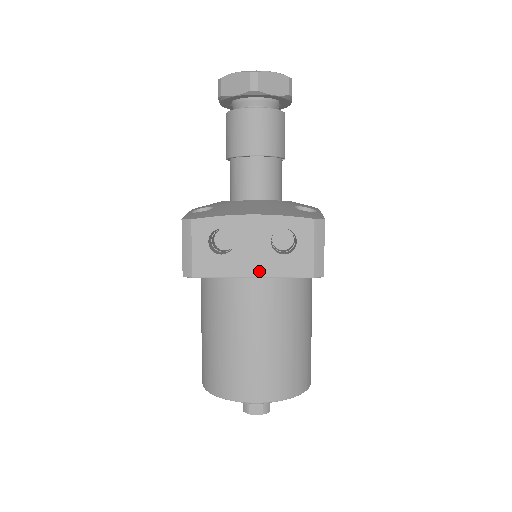
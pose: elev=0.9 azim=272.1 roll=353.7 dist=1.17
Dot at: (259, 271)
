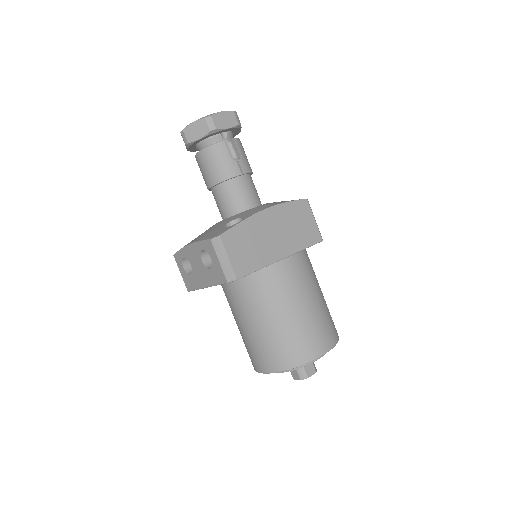
Dot at: (206, 283)
